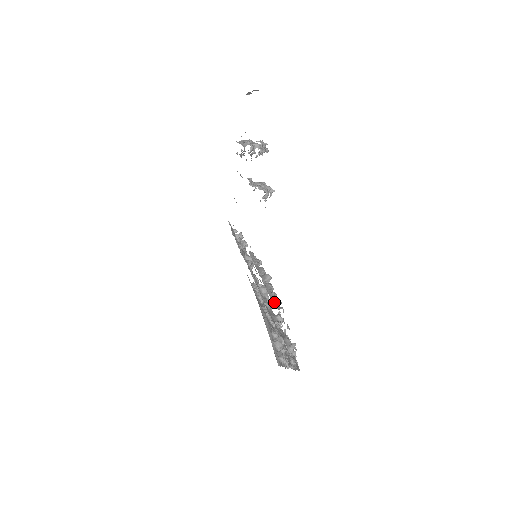
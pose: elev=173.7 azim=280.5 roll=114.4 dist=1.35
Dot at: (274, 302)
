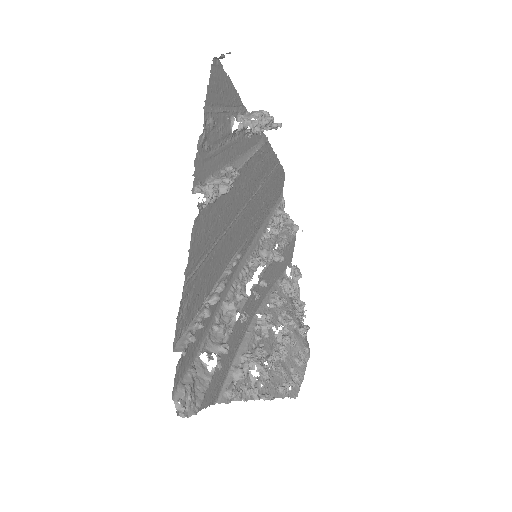
Dot at: (183, 338)
